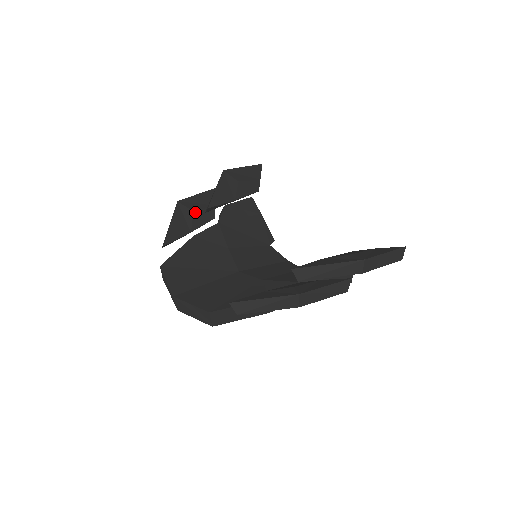
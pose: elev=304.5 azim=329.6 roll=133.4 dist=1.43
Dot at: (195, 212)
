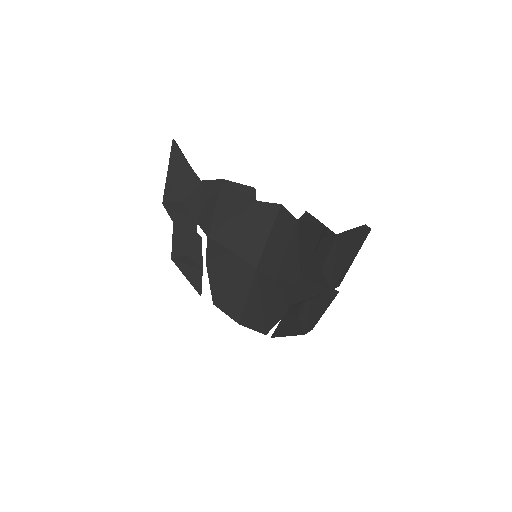
Dot at: (188, 254)
